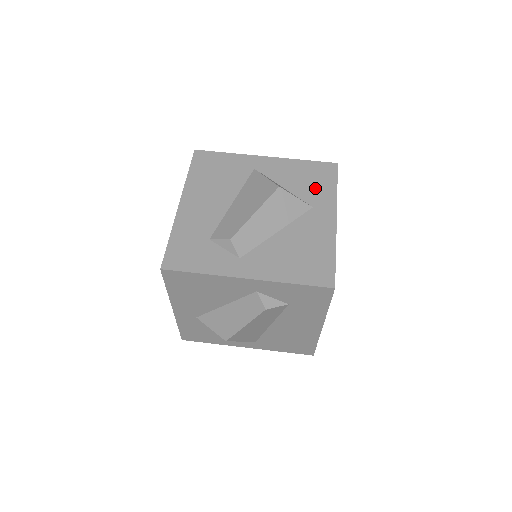
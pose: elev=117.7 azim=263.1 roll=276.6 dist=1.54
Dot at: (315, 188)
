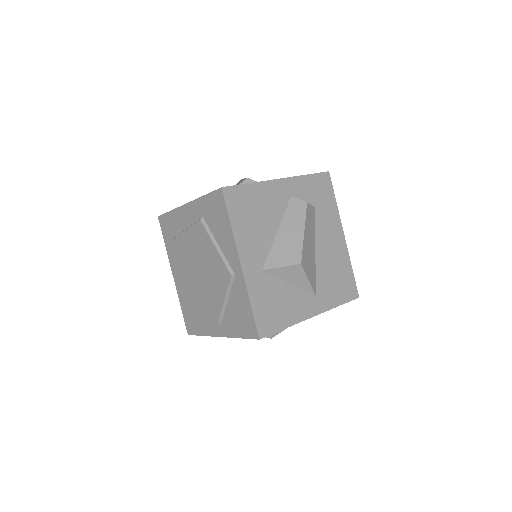
Dot at: occluded
